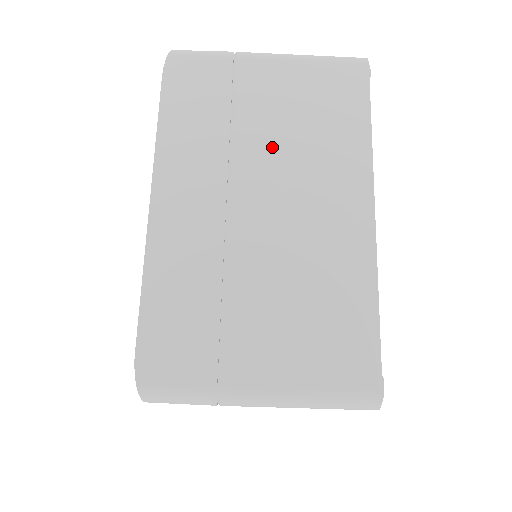
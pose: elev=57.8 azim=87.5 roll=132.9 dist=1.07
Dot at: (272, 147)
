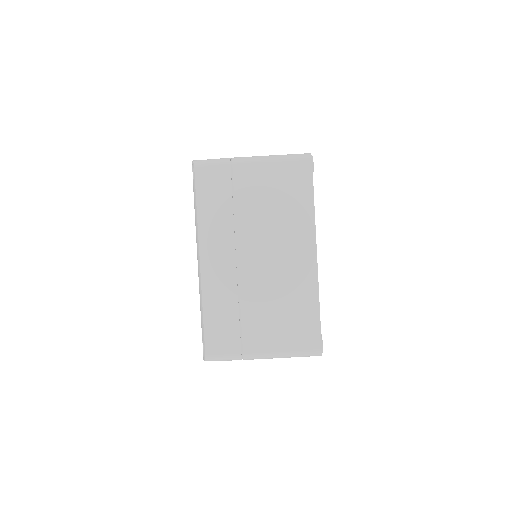
Dot at: occluded
